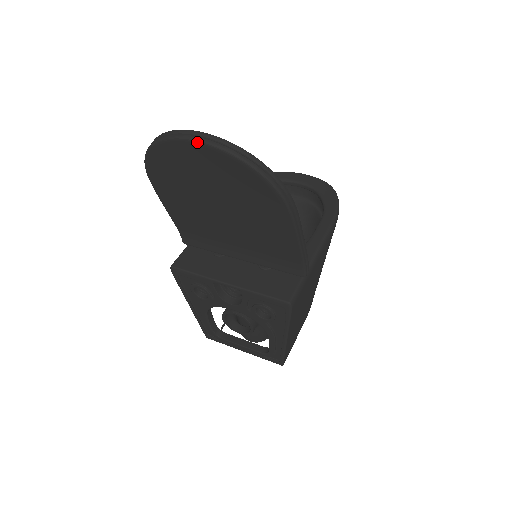
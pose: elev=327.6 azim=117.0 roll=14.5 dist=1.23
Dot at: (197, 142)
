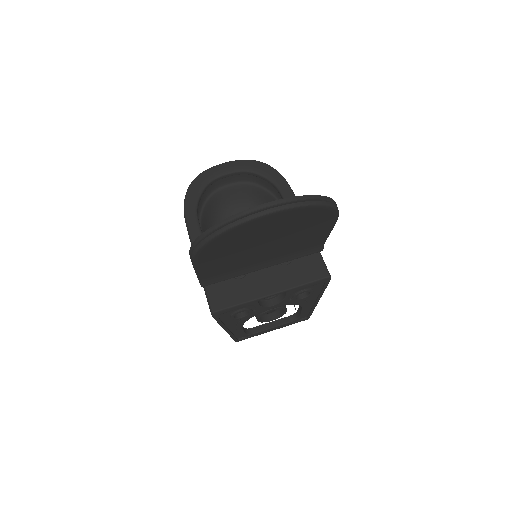
Dot at: (278, 212)
